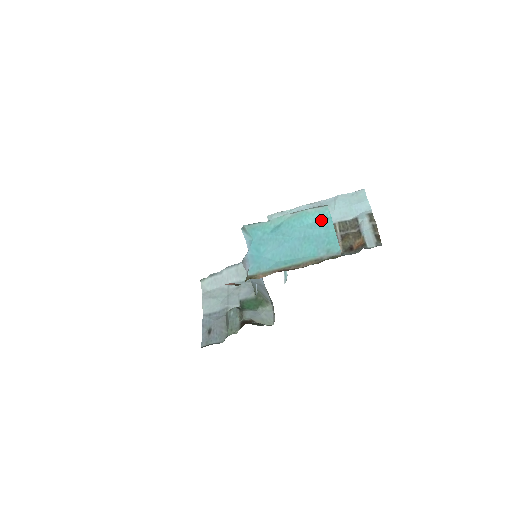
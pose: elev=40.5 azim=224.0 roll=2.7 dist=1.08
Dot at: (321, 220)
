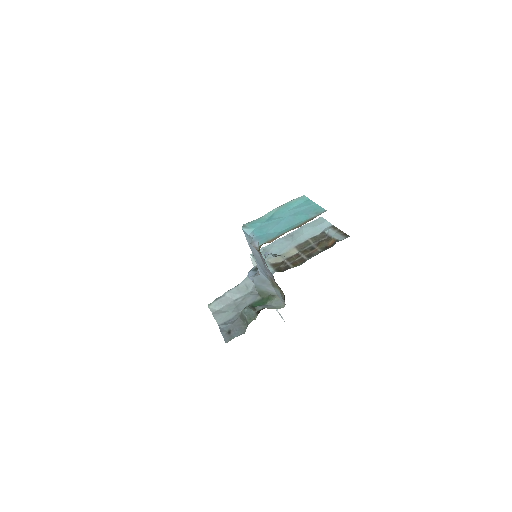
Dot at: (303, 203)
